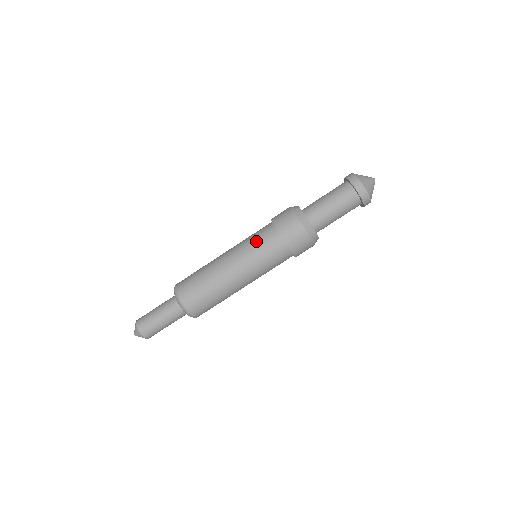
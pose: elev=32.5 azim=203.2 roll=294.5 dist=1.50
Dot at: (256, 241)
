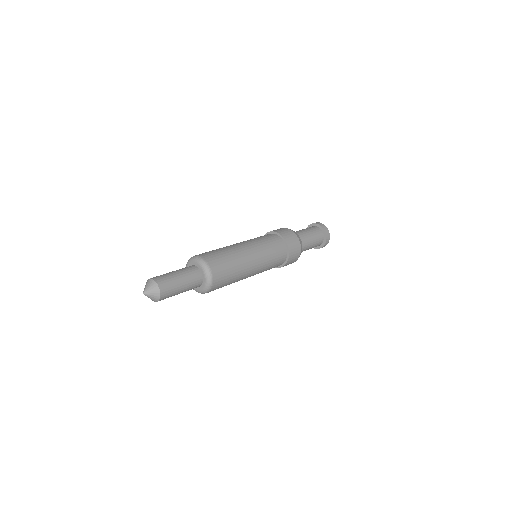
Dot at: (262, 237)
